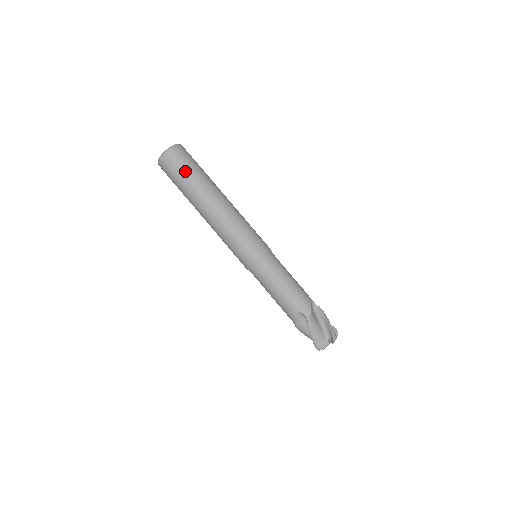
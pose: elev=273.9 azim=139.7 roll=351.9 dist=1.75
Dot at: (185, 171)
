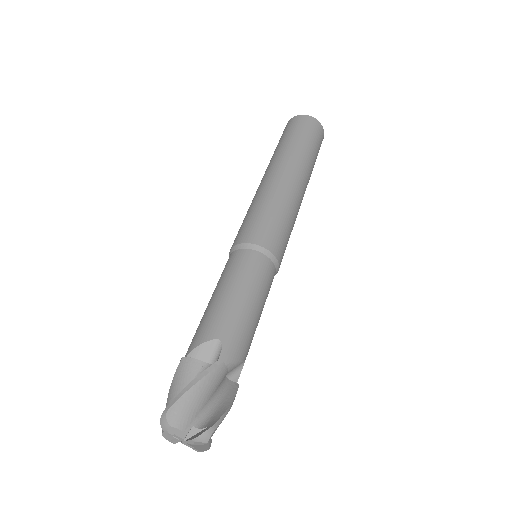
Dot at: (308, 138)
